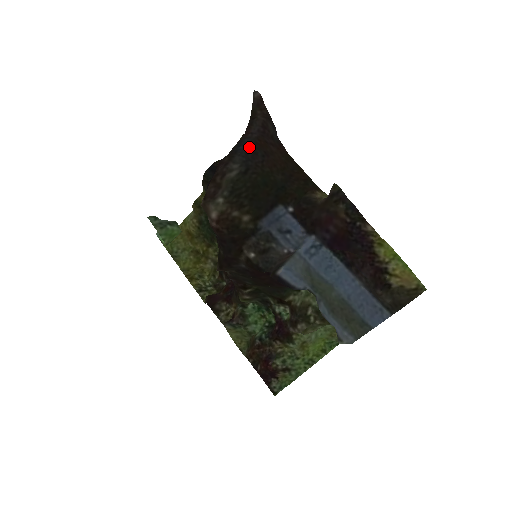
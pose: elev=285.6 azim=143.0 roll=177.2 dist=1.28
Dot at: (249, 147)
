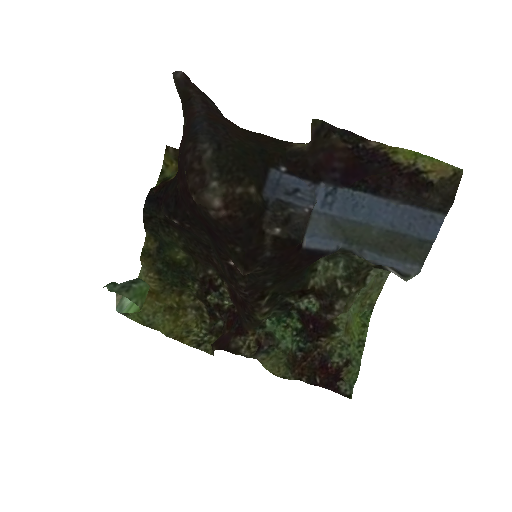
Dot at: (206, 124)
